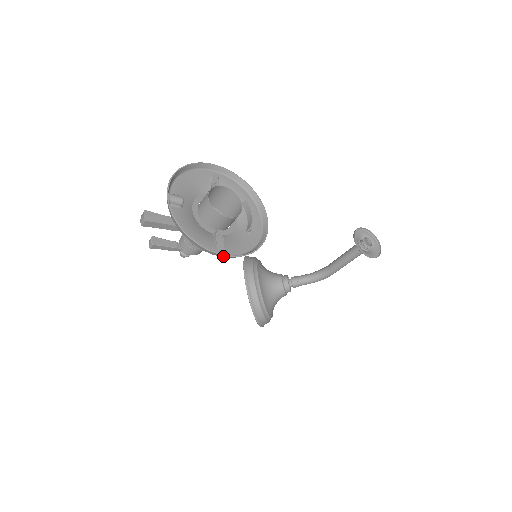
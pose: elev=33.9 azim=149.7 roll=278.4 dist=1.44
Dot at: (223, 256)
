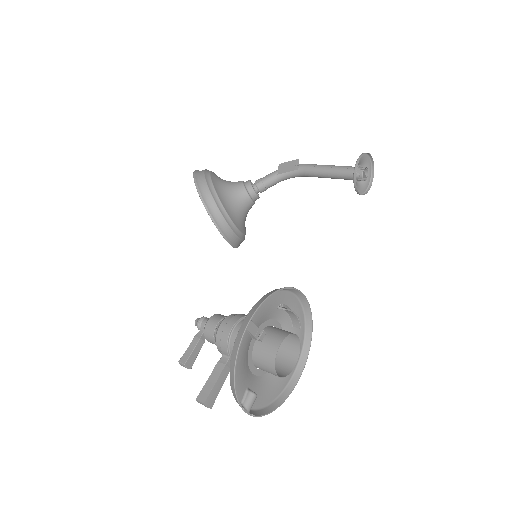
Dot at: (297, 375)
